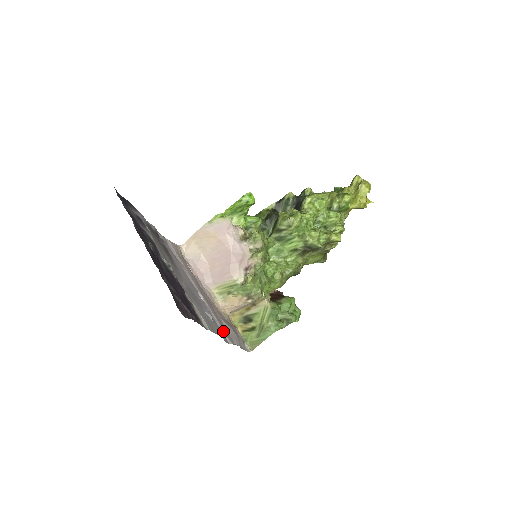
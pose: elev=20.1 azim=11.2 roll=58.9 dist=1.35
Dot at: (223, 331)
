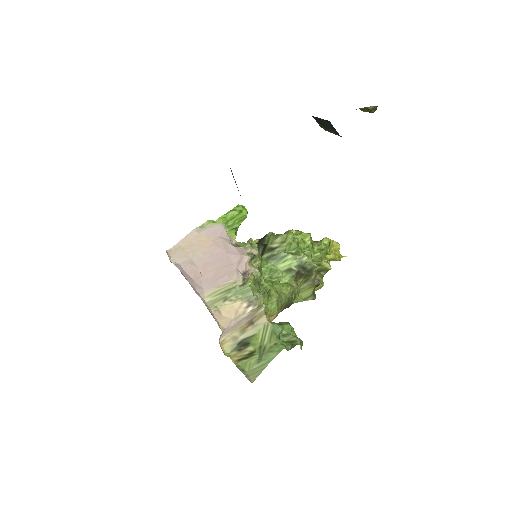
Dot at: occluded
